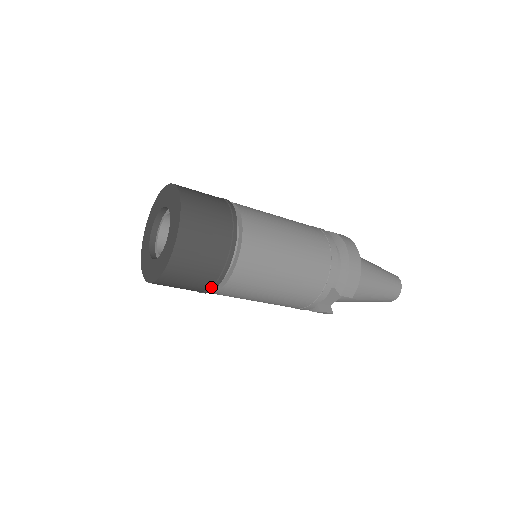
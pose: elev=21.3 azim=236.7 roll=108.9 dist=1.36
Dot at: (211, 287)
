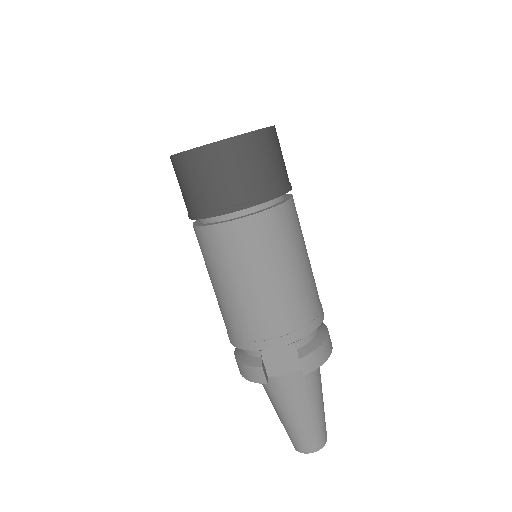
Dot at: (226, 208)
